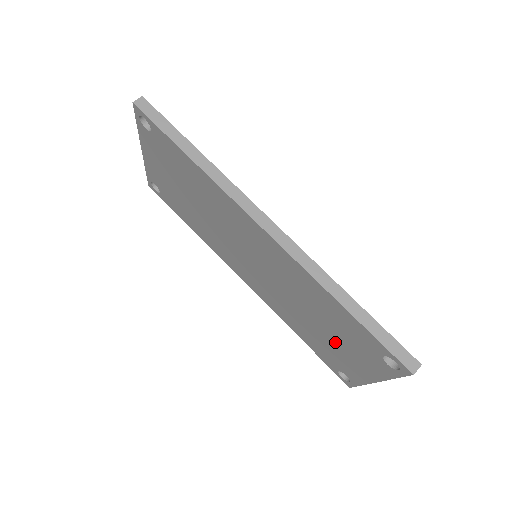
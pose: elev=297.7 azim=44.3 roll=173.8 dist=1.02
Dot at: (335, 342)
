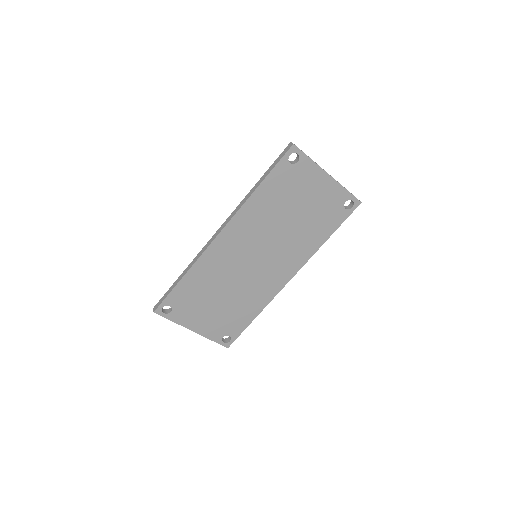
Dot at: (306, 202)
